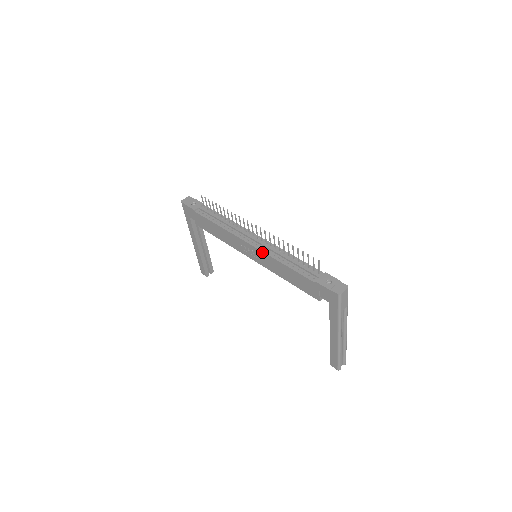
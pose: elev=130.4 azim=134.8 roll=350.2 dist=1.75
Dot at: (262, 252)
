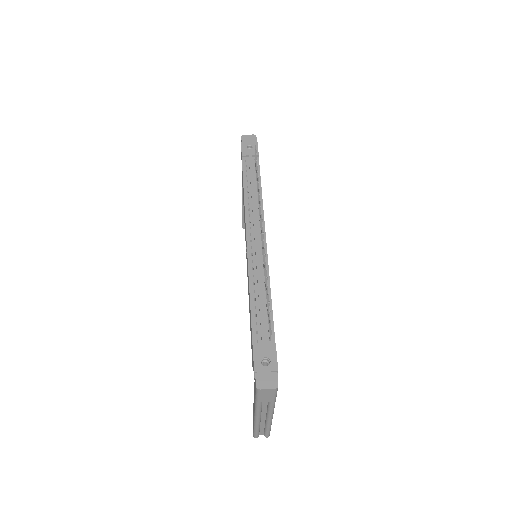
Dot at: (248, 261)
